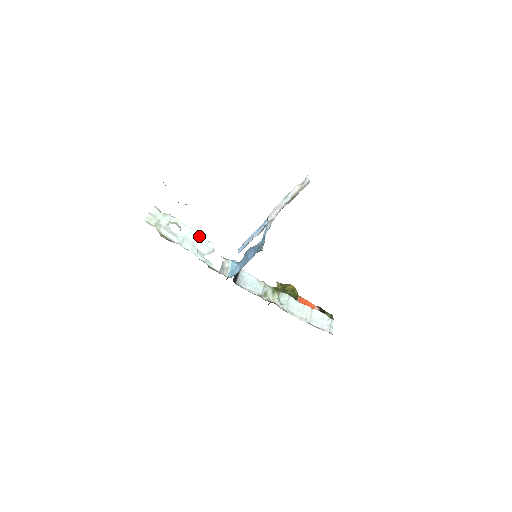
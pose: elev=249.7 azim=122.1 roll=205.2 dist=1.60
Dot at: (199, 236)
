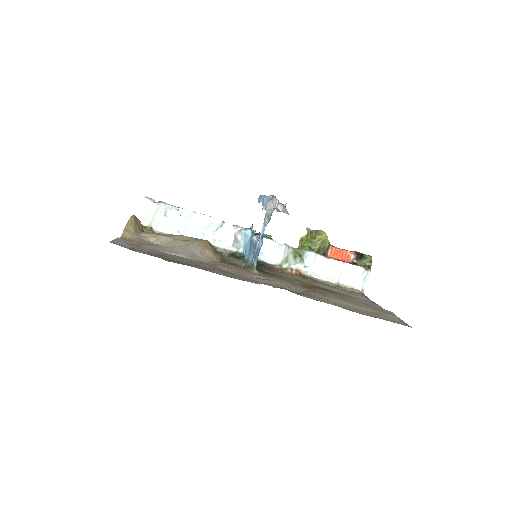
Dot at: (202, 217)
